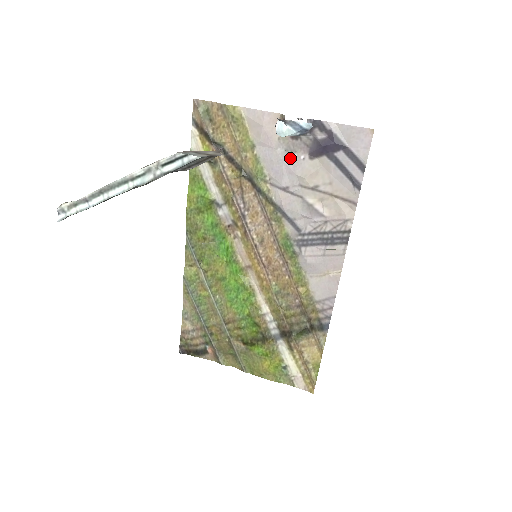
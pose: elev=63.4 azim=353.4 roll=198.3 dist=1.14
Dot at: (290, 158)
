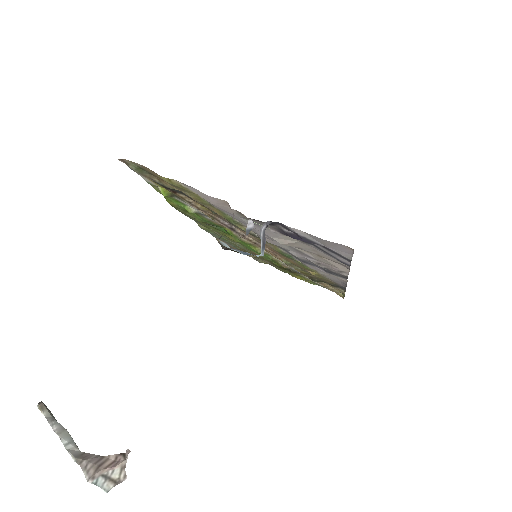
Dot at: (258, 227)
